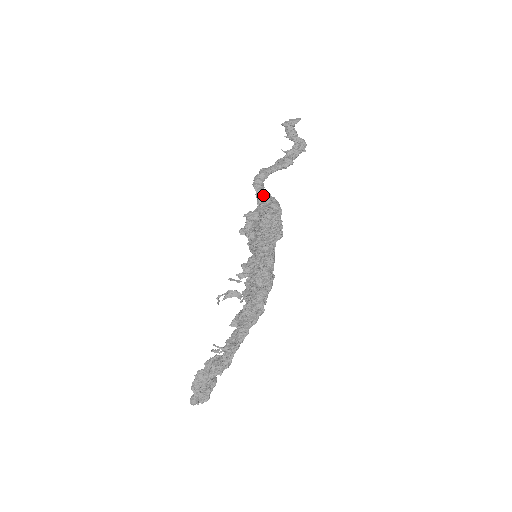
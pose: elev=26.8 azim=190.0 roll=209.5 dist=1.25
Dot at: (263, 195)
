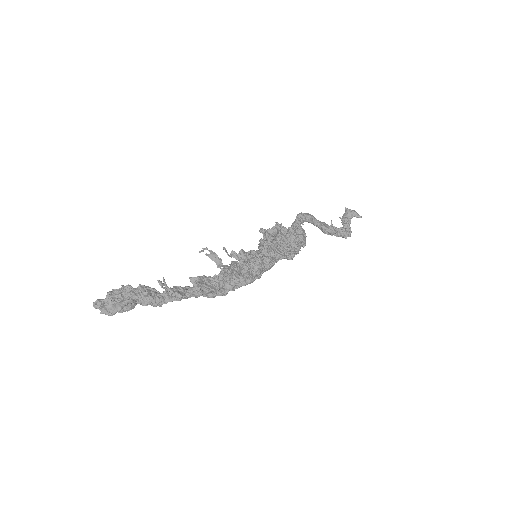
Dot at: (299, 226)
